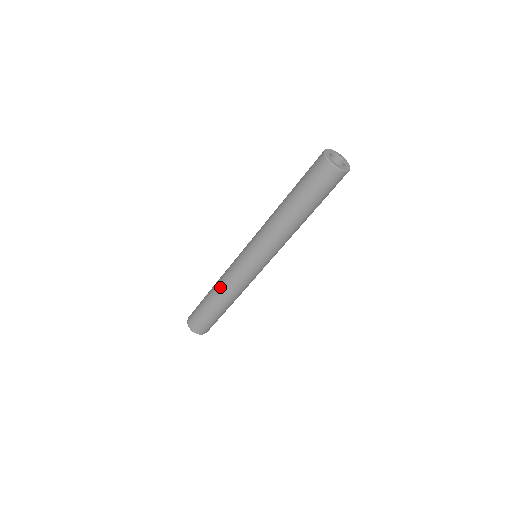
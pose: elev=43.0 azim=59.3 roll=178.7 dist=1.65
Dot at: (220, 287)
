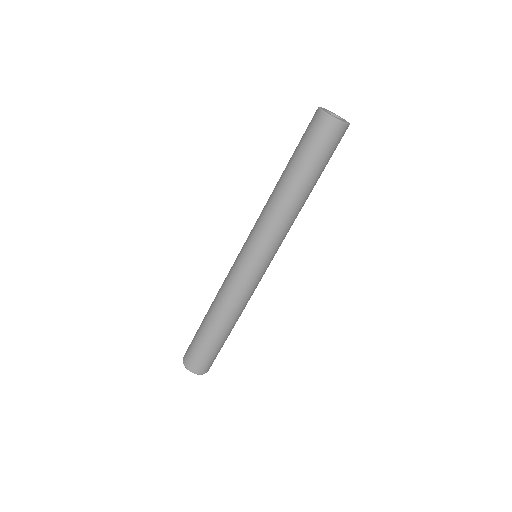
Dot at: (220, 305)
